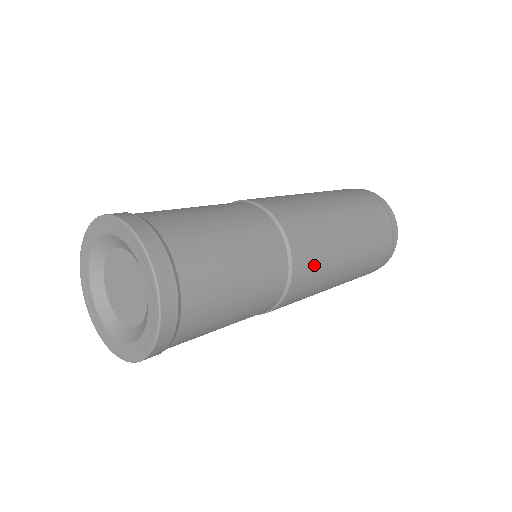
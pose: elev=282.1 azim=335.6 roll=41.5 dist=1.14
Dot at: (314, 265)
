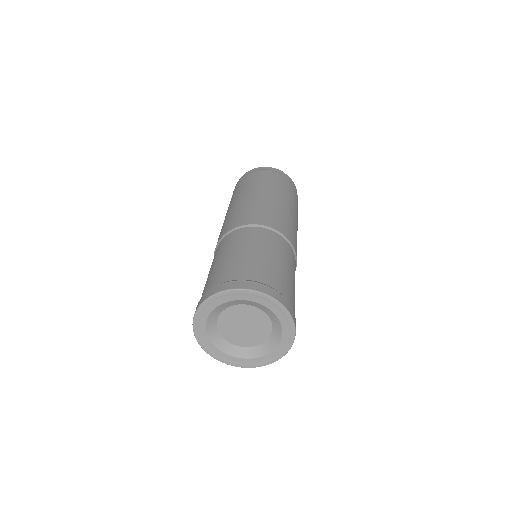
Dot at: (291, 230)
